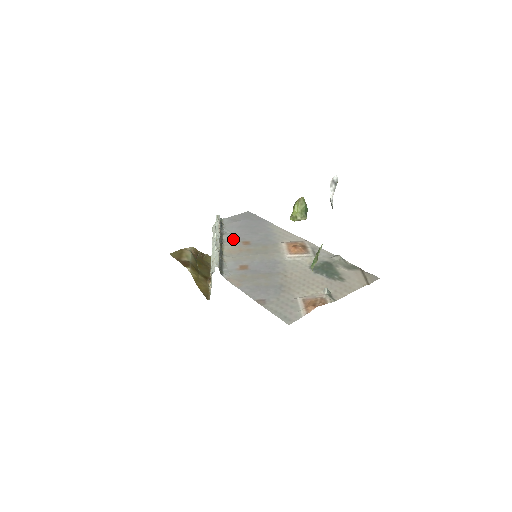
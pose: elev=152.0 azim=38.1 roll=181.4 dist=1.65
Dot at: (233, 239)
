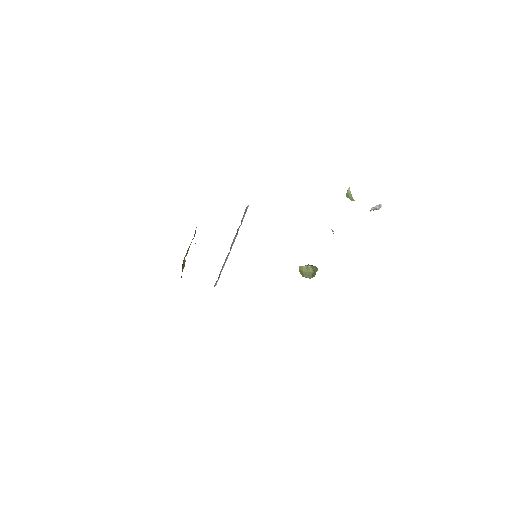
Dot at: occluded
